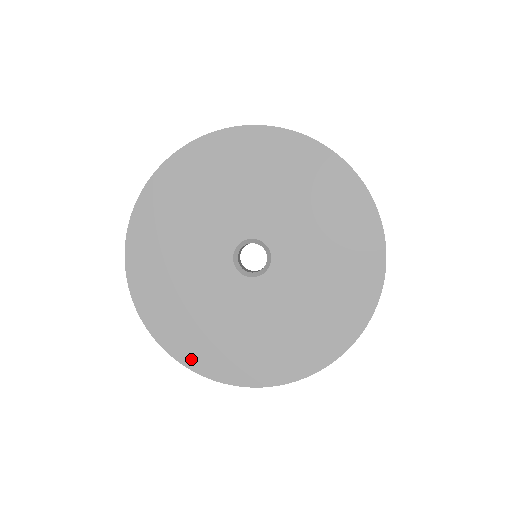
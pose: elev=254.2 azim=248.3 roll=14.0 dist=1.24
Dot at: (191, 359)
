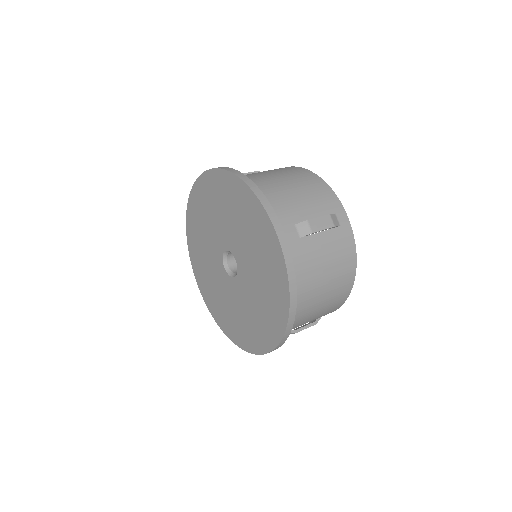
Dot at: (221, 324)
